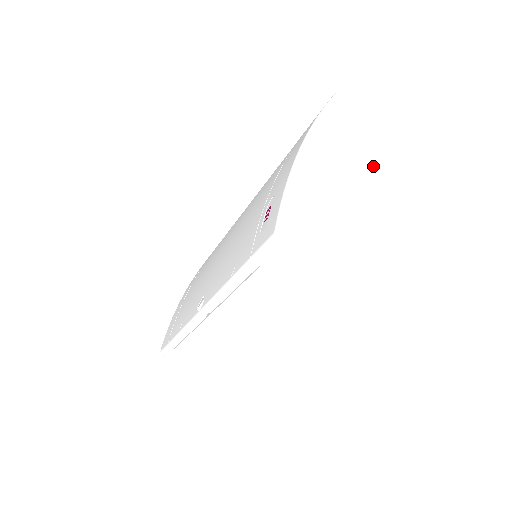
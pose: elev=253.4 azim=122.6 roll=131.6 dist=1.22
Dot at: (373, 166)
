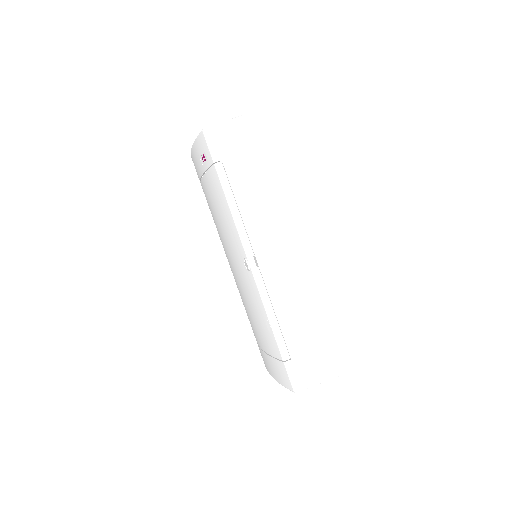
Dot at: occluded
